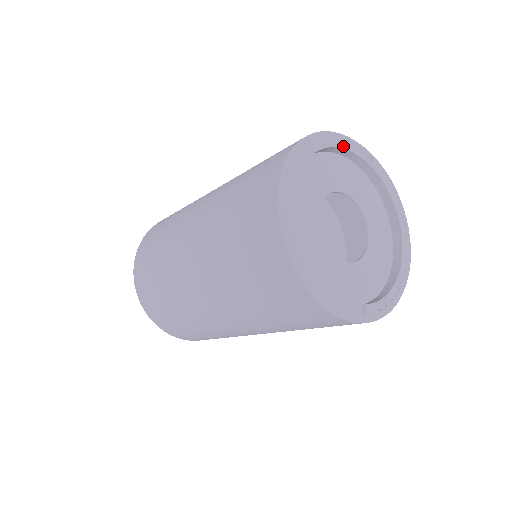
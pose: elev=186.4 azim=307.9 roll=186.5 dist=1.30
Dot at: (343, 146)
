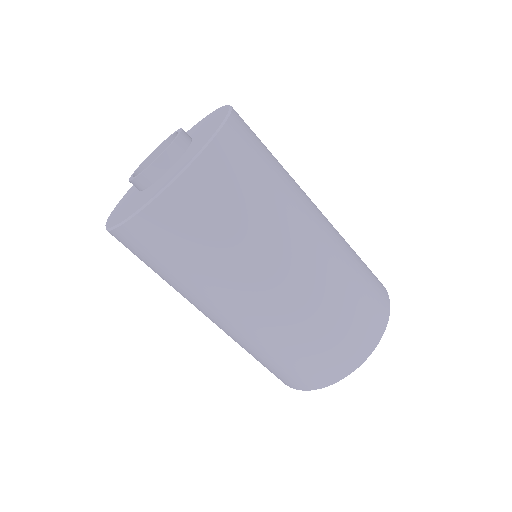
Dot at: occluded
